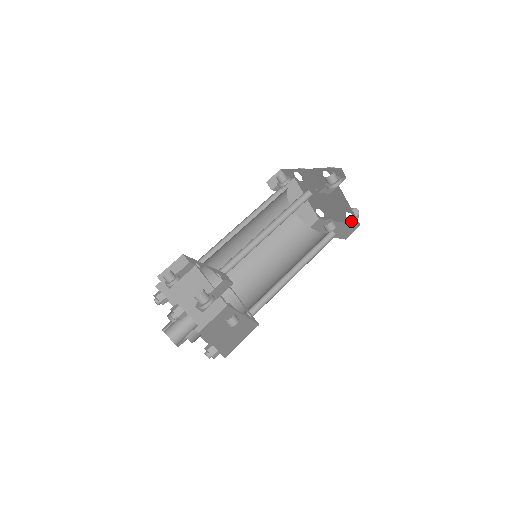
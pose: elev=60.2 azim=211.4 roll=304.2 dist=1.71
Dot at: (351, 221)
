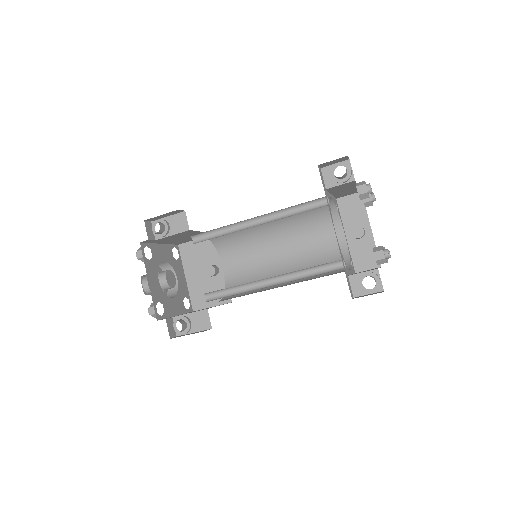
Dot at: occluded
